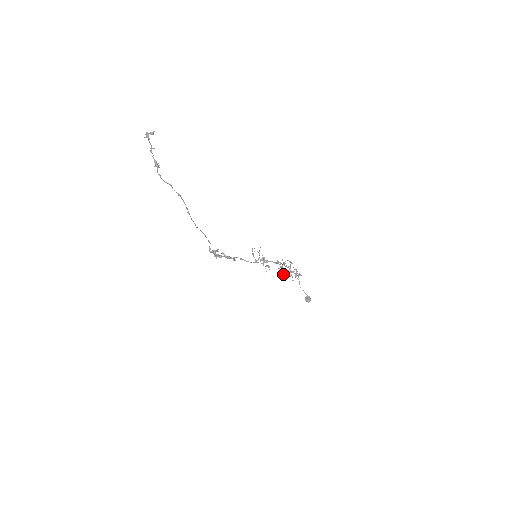
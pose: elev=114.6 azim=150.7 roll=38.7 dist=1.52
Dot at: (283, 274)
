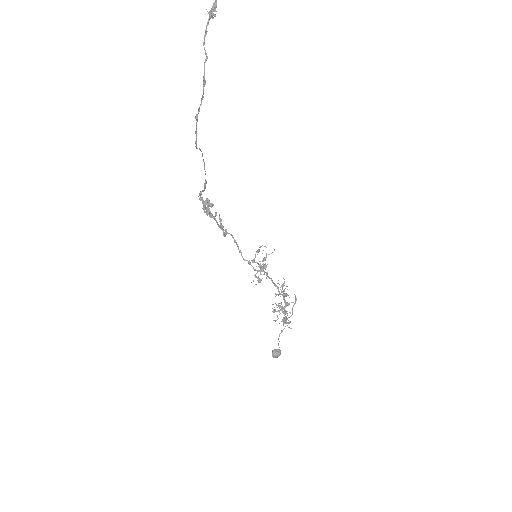
Dot at: (272, 304)
